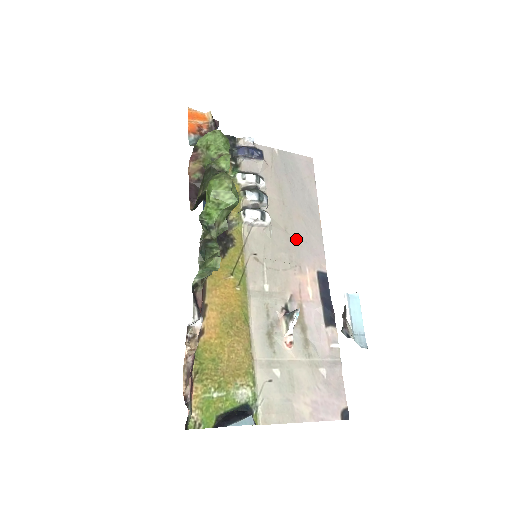
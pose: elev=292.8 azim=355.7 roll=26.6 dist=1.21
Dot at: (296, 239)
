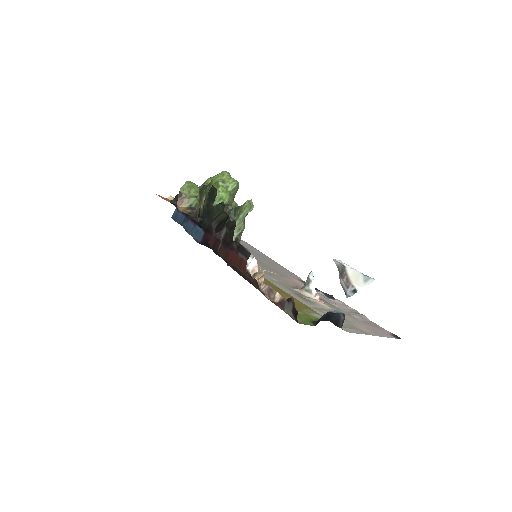
Dot at: (270, 266)
